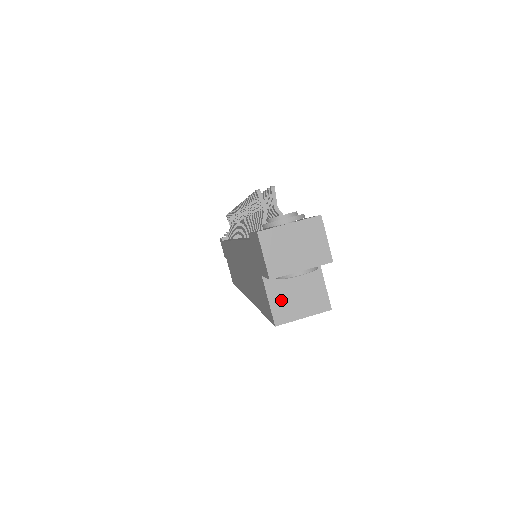
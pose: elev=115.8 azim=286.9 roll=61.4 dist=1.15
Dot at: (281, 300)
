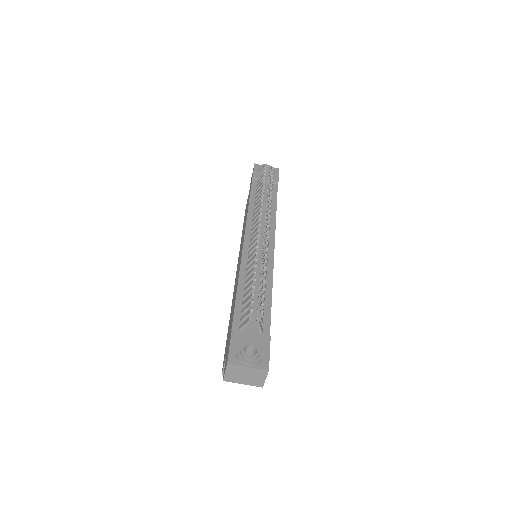
Dot at: occluded
